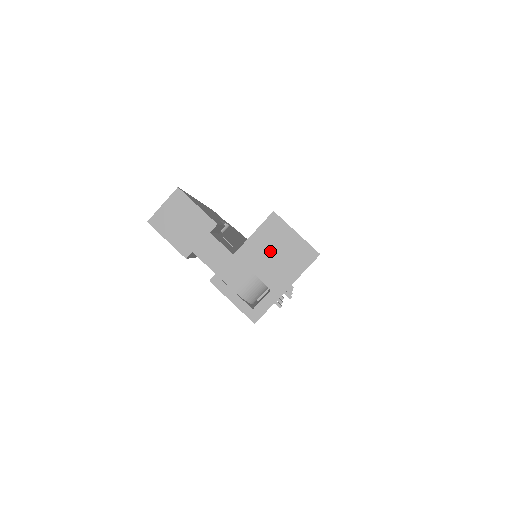
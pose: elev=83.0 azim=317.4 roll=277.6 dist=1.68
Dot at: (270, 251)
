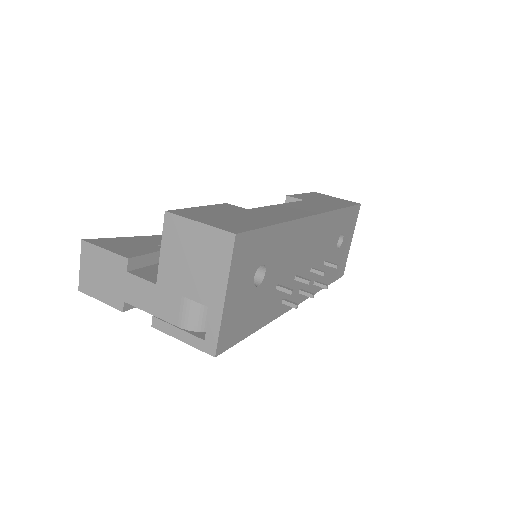
Dot at: (185, 261)
